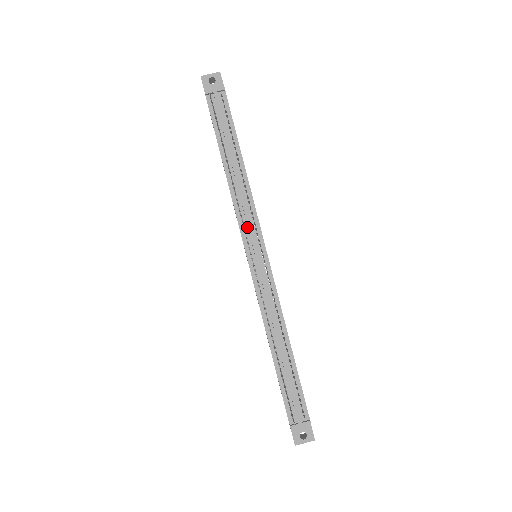
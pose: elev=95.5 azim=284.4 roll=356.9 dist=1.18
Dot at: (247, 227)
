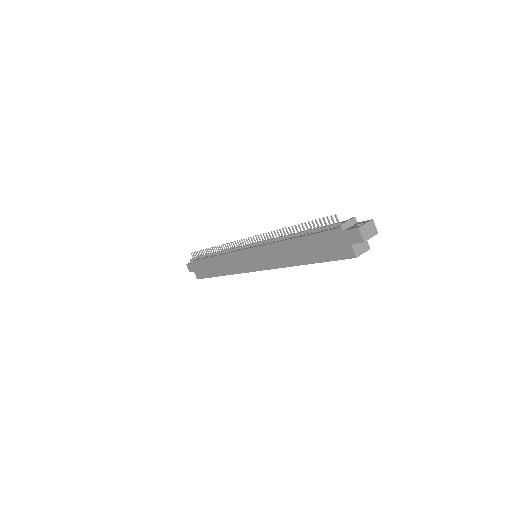
Dot at: (239, 249)
